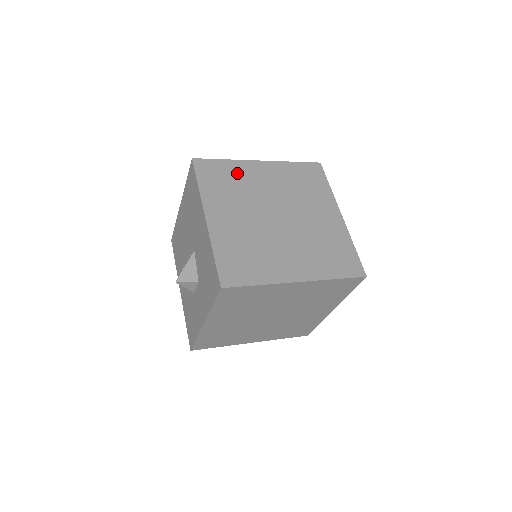
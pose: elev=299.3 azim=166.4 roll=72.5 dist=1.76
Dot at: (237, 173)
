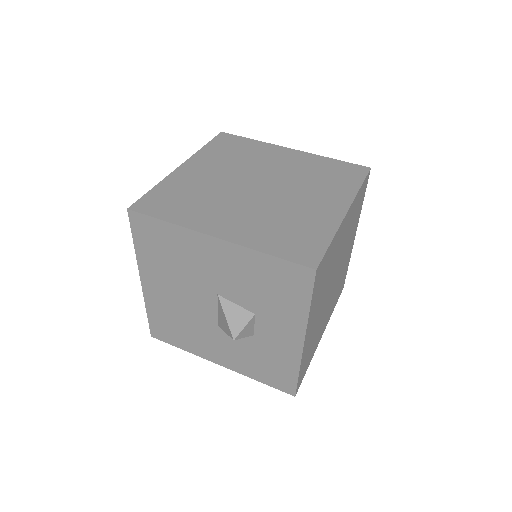
Dot at: (180, 187)
